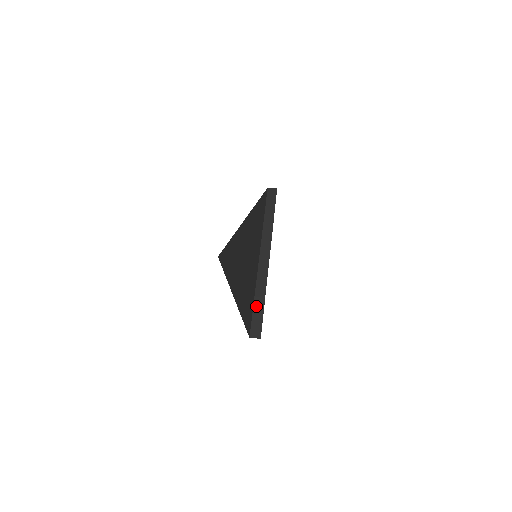
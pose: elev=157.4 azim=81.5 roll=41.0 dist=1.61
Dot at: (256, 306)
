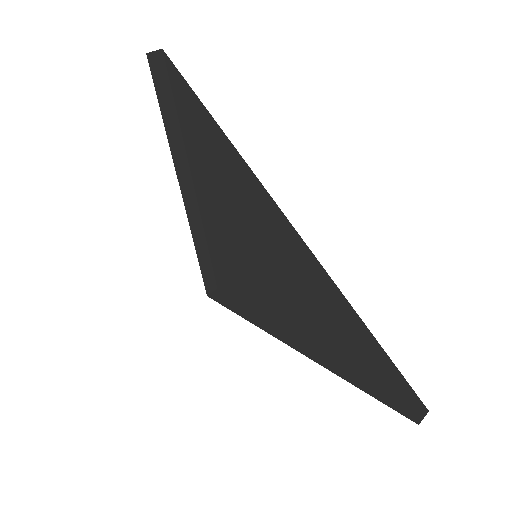
Dot at: (201, 260)
